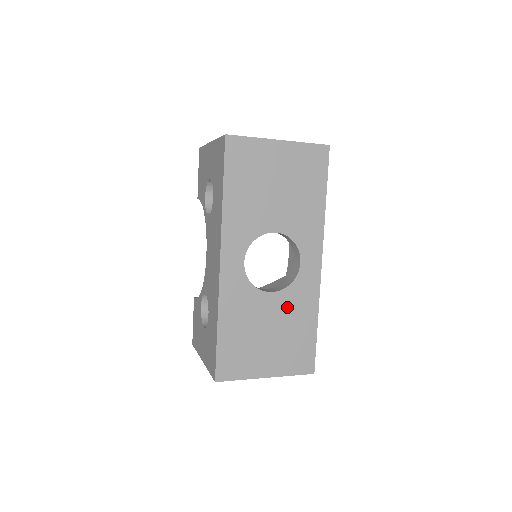
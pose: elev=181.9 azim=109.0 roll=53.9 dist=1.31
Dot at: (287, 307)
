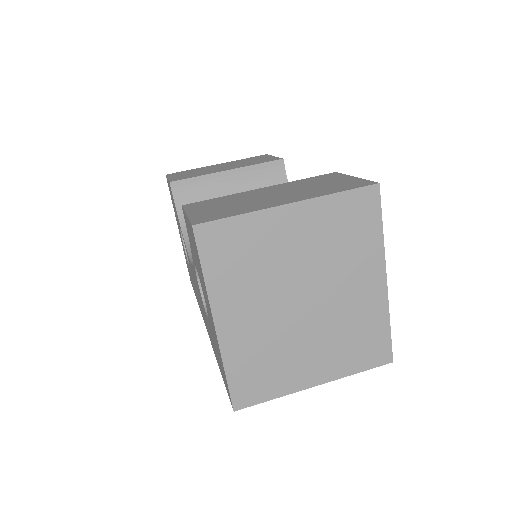
Dot at: occluded
